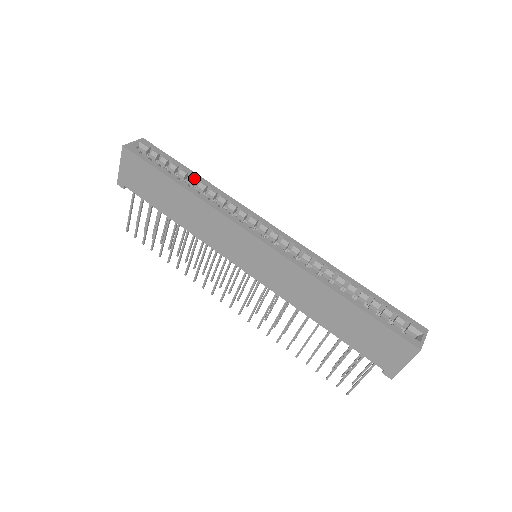
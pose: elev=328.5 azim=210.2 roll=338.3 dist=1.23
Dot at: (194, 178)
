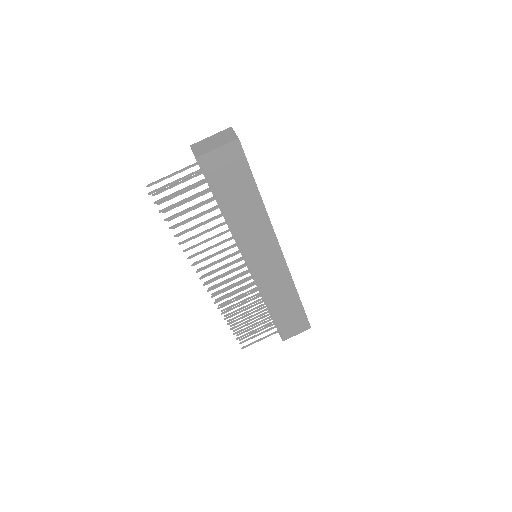
Dot at: occluded
